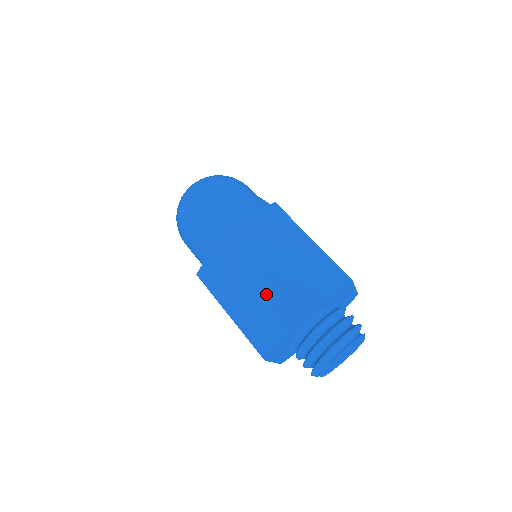
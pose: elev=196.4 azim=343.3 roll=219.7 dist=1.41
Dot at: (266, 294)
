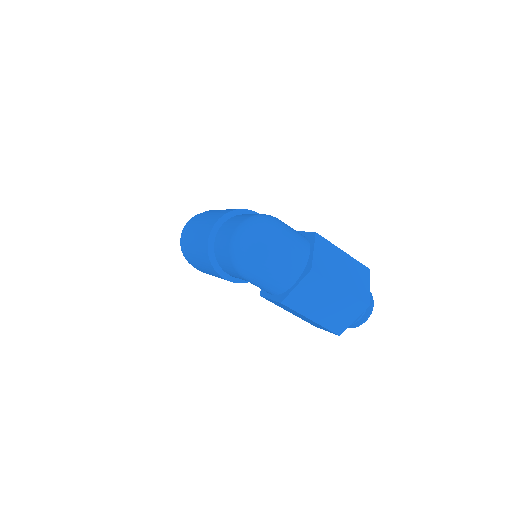
Dot at: (344, 301)
